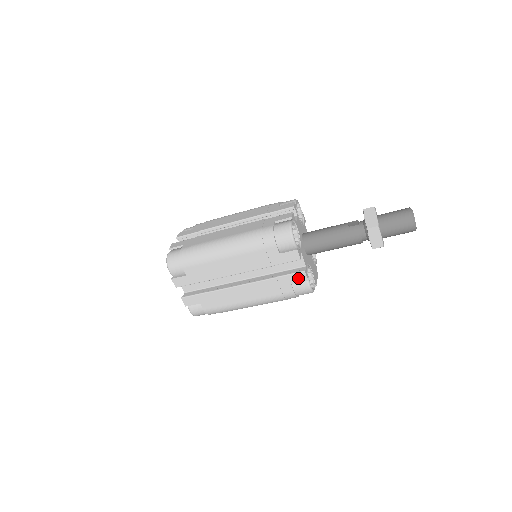
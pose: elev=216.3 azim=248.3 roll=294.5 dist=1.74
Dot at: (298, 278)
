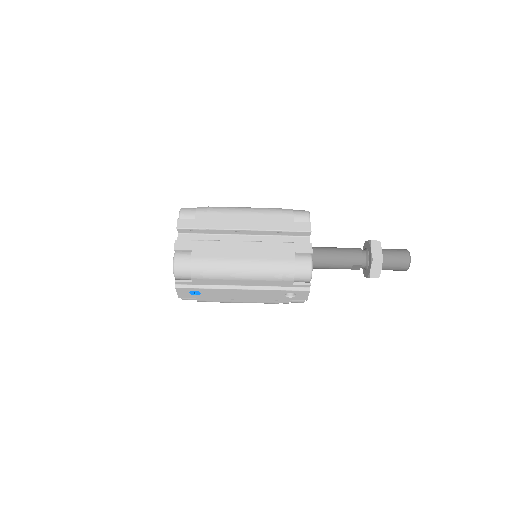
Dot at: (303, 248)
